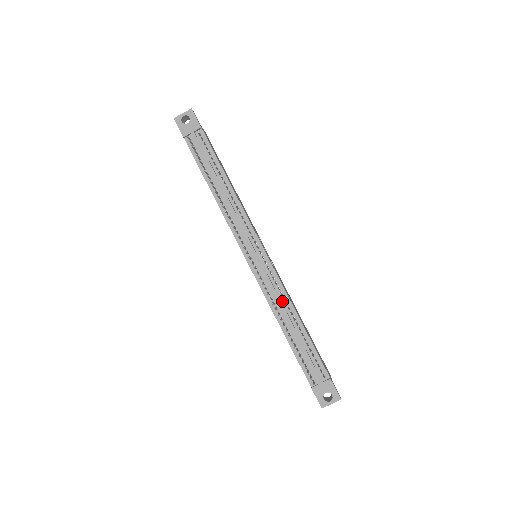
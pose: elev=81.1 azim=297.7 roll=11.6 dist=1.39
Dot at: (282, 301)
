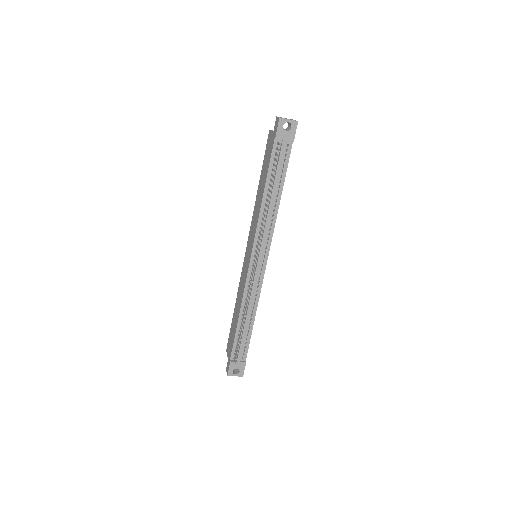
Dot at: (253, 300)
